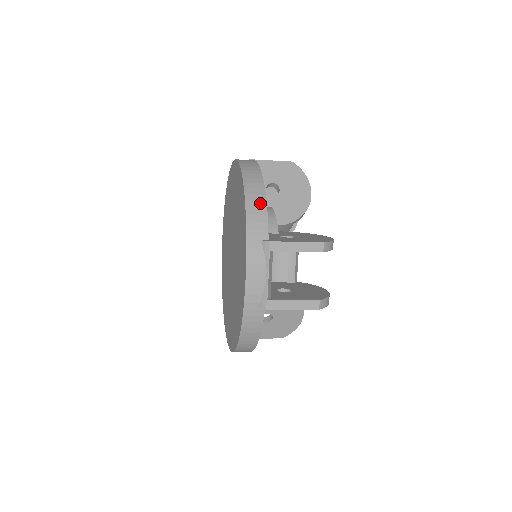
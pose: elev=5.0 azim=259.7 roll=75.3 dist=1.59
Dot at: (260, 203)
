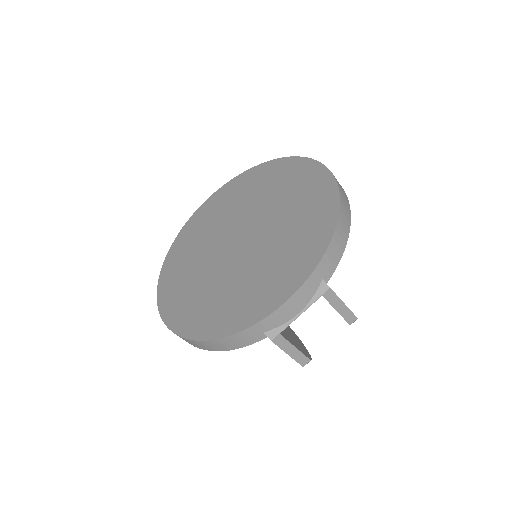
Dot at: (342, 242)
